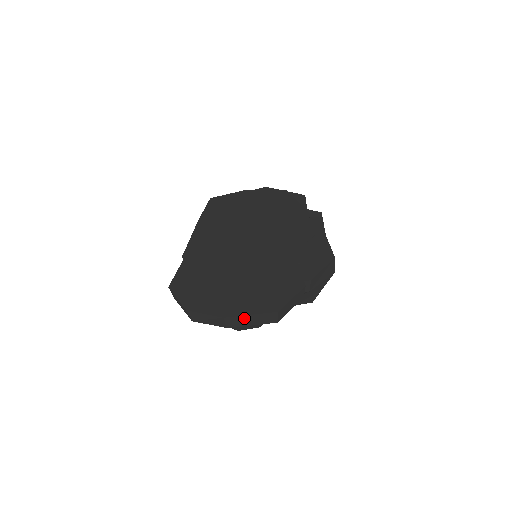
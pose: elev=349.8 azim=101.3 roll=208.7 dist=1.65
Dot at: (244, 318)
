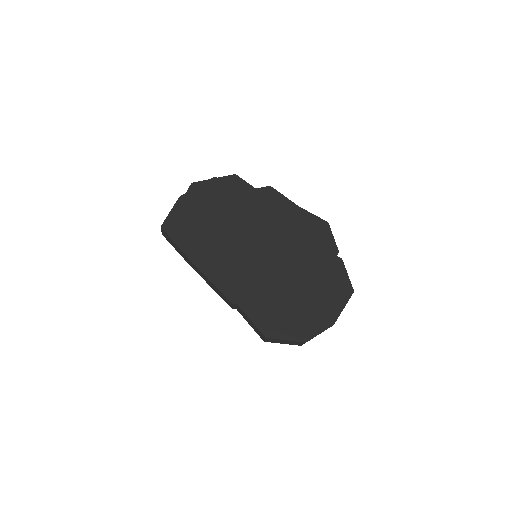
Dot at: (339, 313)
